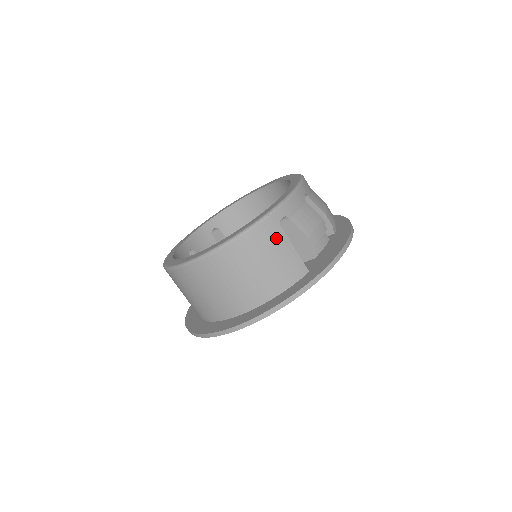
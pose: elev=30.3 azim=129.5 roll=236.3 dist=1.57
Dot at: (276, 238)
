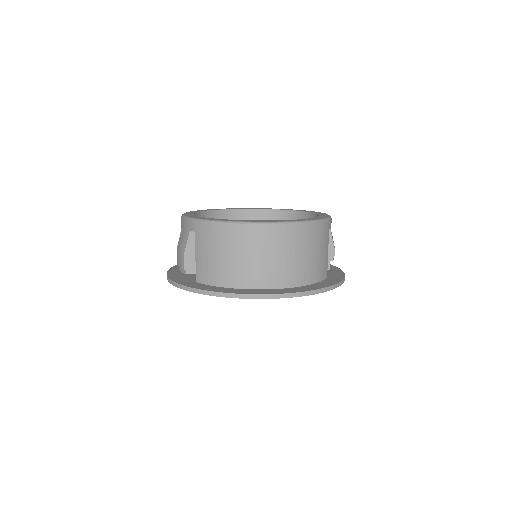
Dot at: (326, 239)
